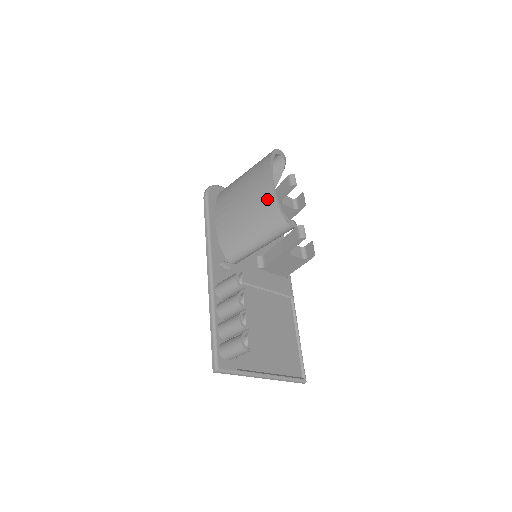
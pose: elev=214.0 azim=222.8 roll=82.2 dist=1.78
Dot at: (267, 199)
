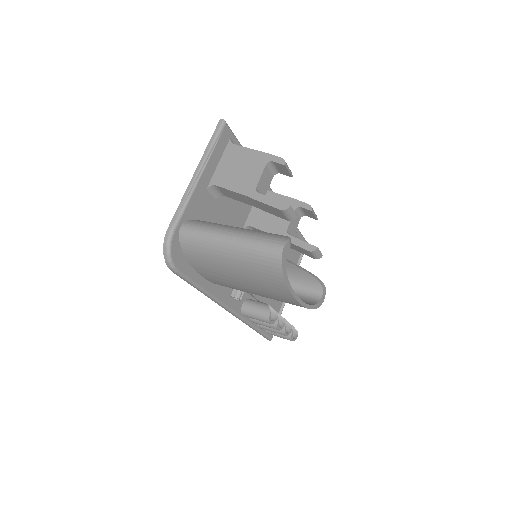
Dot at: occluded
